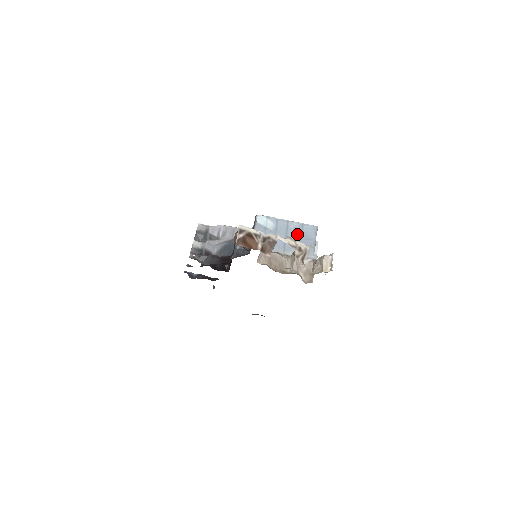
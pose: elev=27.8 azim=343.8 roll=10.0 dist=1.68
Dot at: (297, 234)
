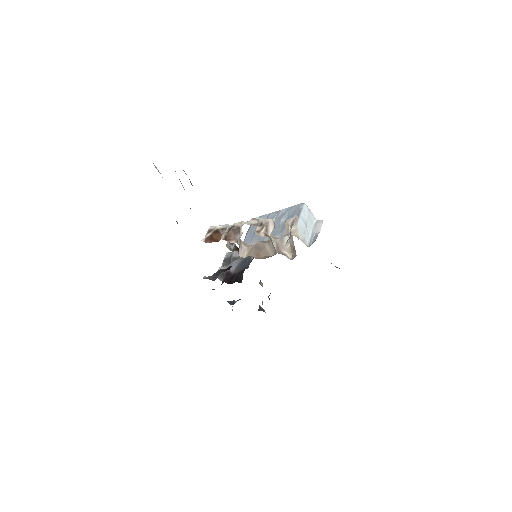
Dot at: (283, 218)
